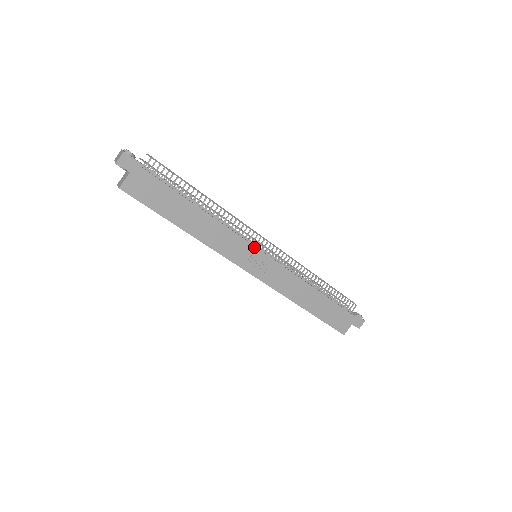
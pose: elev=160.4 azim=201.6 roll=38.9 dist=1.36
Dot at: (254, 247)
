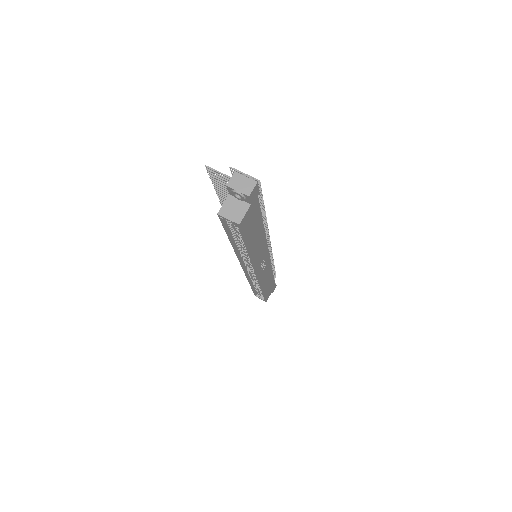
Dot at: (268, 251)
